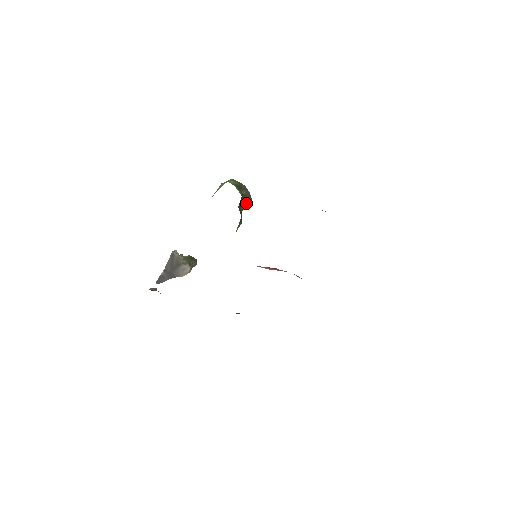
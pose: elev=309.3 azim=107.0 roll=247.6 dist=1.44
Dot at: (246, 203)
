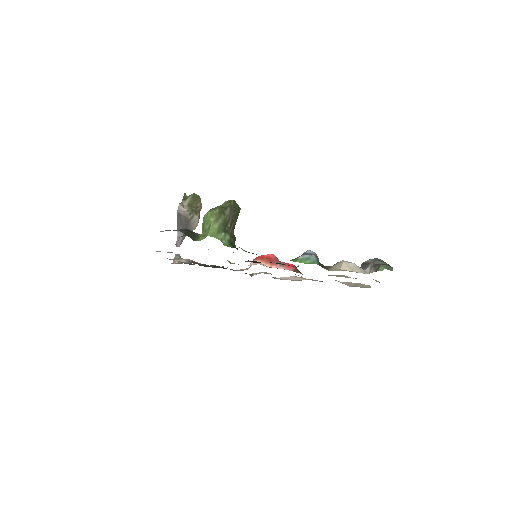
Dot at: (234, 222)
